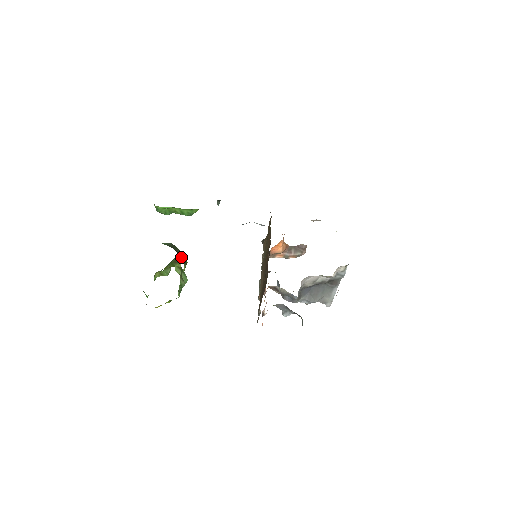
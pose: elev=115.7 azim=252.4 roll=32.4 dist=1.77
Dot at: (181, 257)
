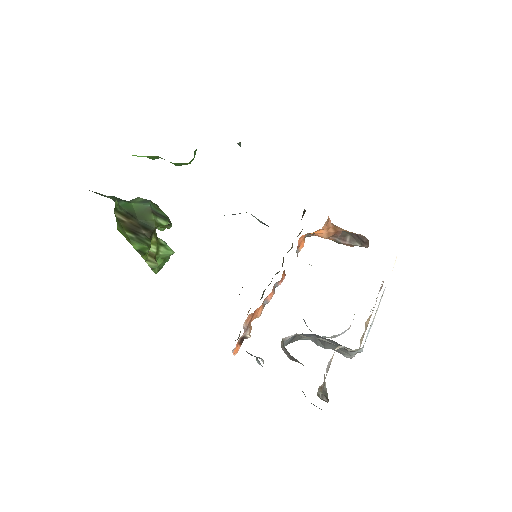
Dot at: (134, 246)
